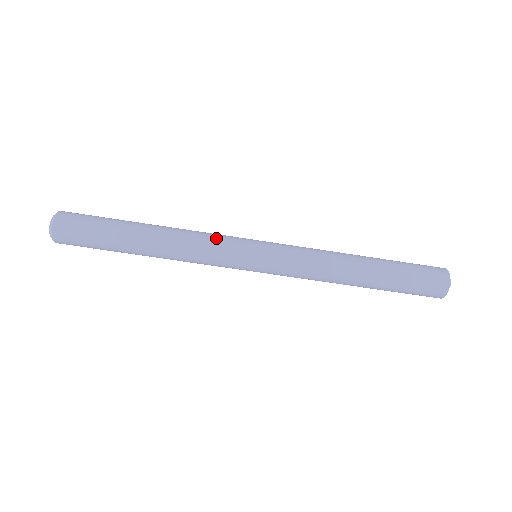
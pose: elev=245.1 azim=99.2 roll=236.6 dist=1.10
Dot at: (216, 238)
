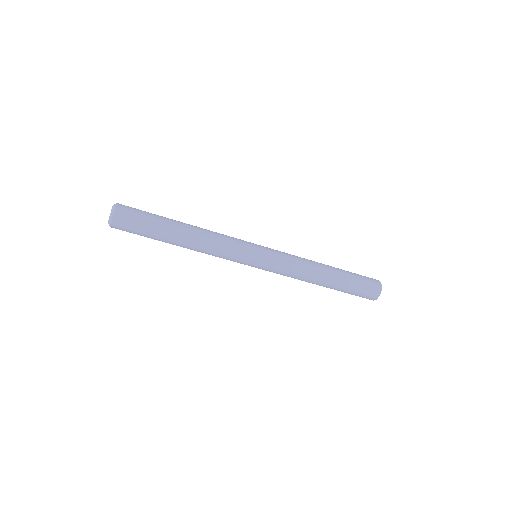
Dot at: (230, 249)
